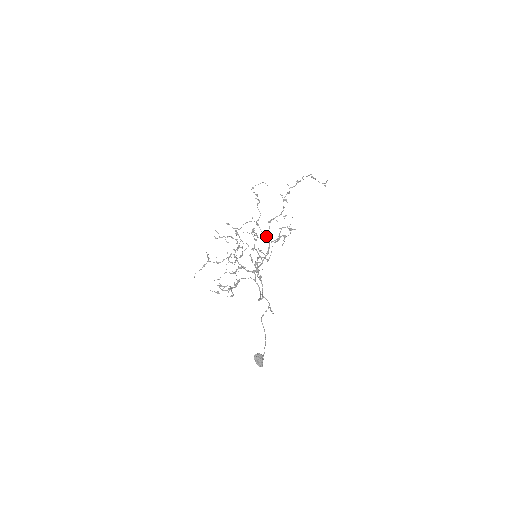
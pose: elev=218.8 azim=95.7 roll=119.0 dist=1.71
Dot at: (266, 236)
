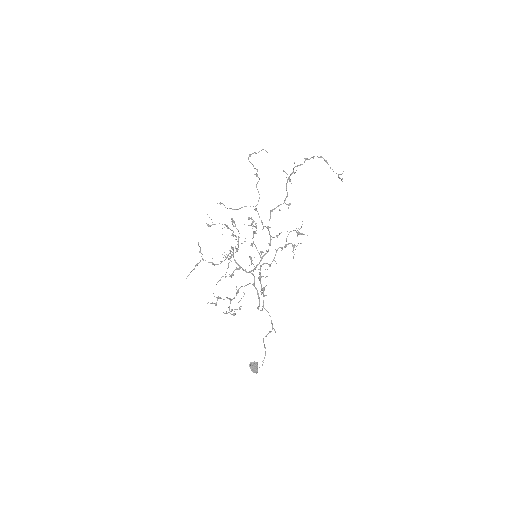
Dot at: (266, 227)
